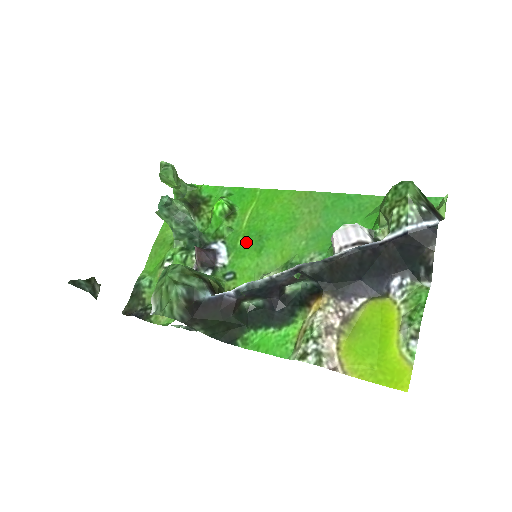
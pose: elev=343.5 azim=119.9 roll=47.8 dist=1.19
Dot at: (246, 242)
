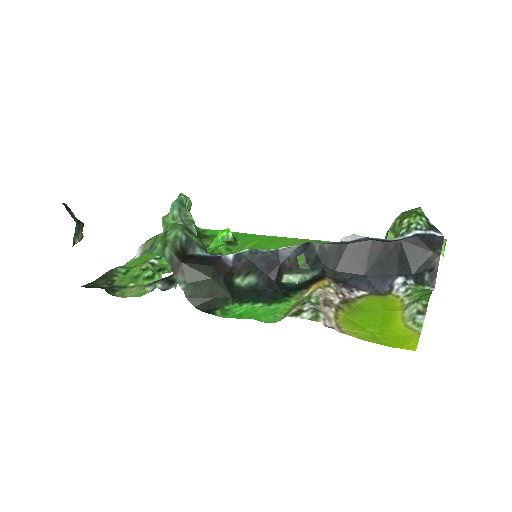
Dot at: occluded
